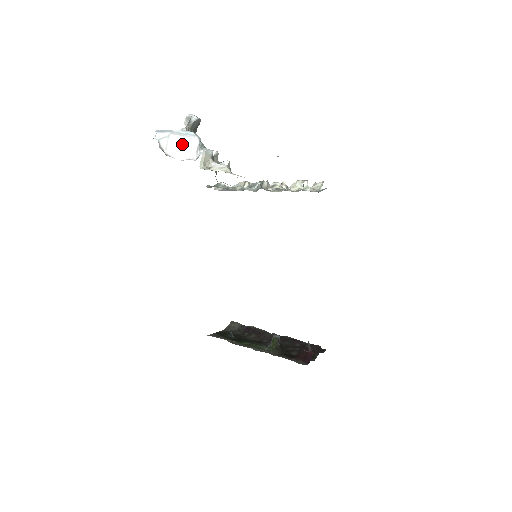
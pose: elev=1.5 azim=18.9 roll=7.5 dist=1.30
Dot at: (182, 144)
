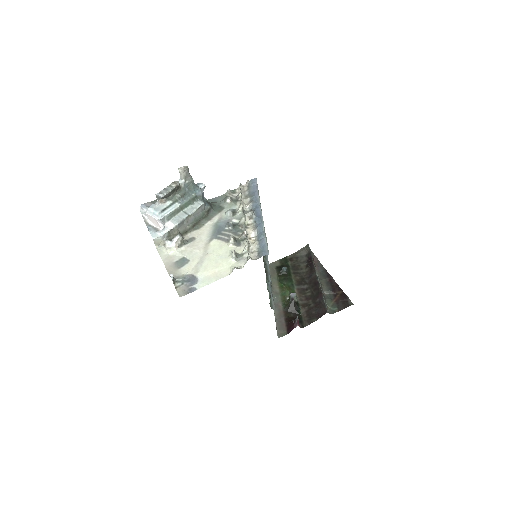
Dot at: (153, 219)
